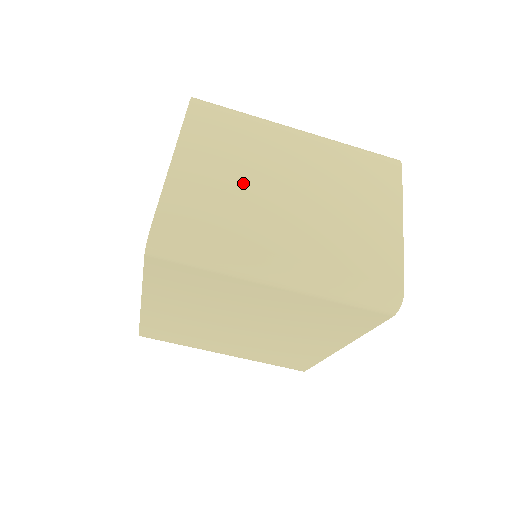
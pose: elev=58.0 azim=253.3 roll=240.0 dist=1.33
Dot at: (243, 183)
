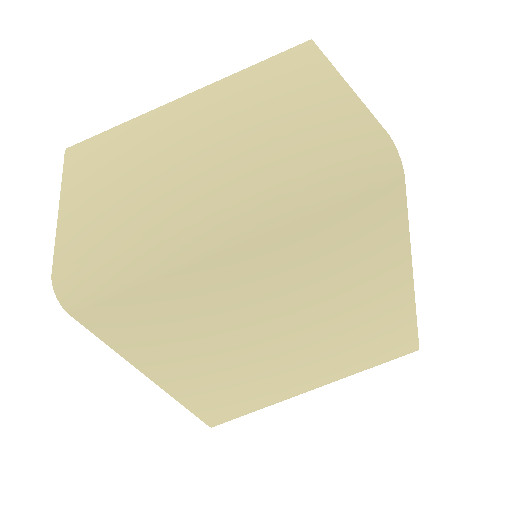
Dot at: (140, 174)
